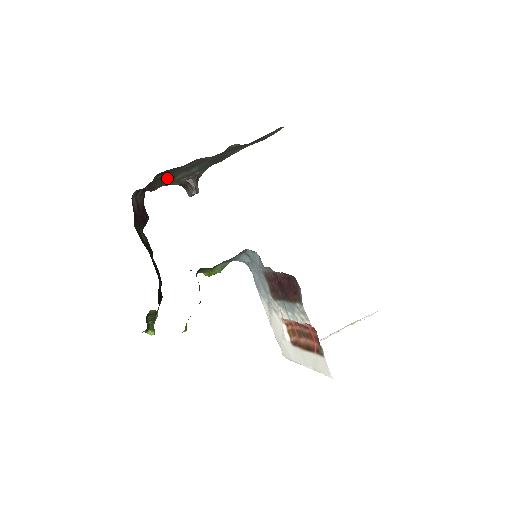
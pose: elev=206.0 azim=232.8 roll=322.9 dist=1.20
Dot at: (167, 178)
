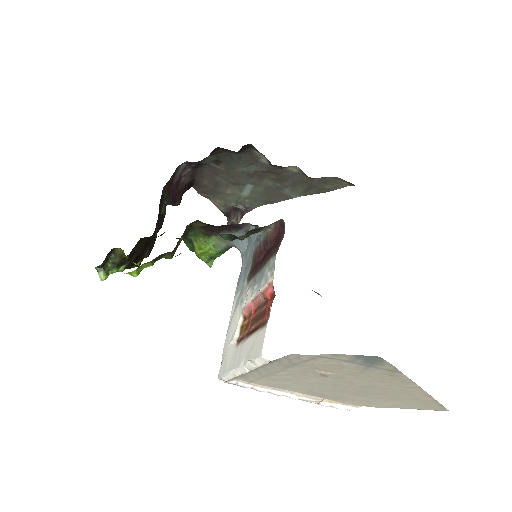
Dot at: (219, 179)
